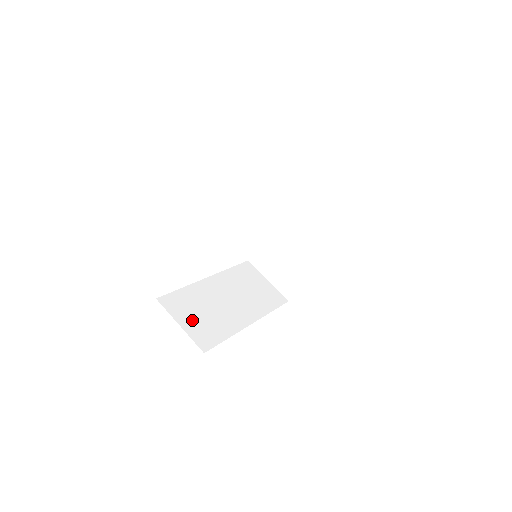
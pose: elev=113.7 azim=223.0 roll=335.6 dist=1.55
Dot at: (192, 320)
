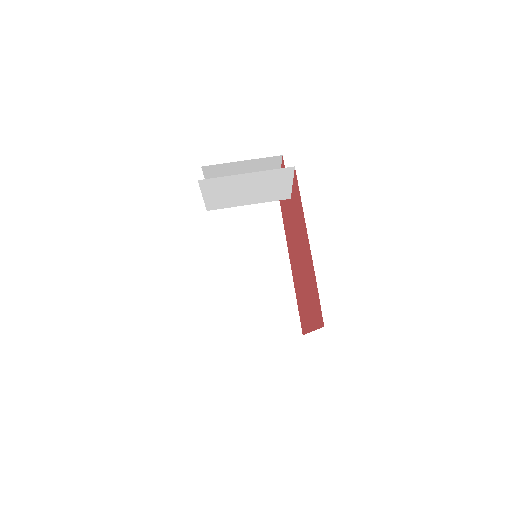
Dot at: (266, 324)
